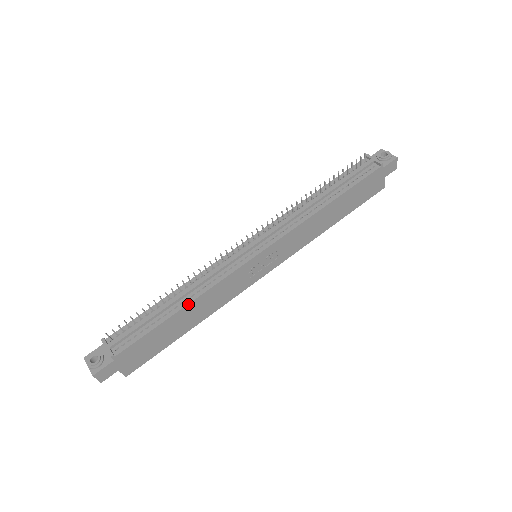
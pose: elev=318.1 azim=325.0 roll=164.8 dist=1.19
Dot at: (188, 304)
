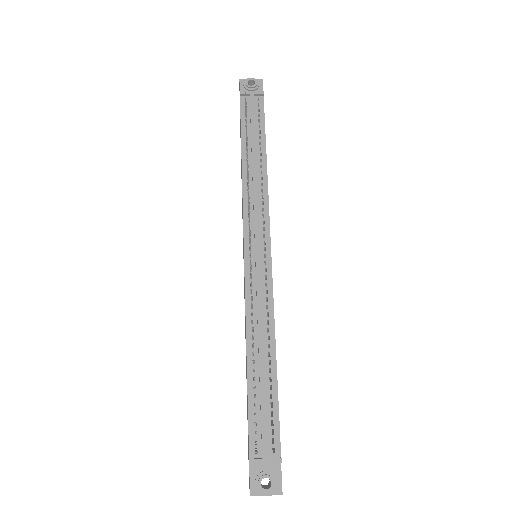
Dot at: (275, 349)
